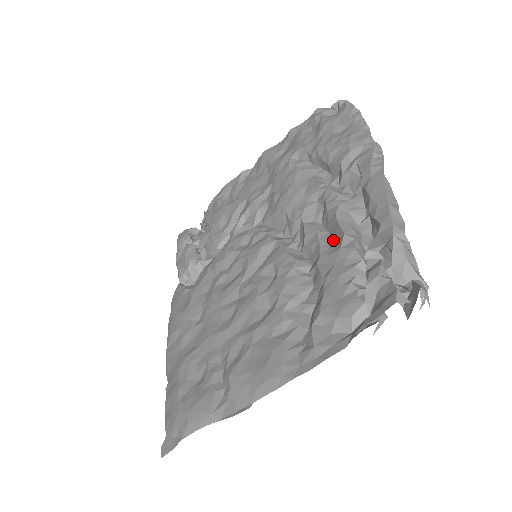
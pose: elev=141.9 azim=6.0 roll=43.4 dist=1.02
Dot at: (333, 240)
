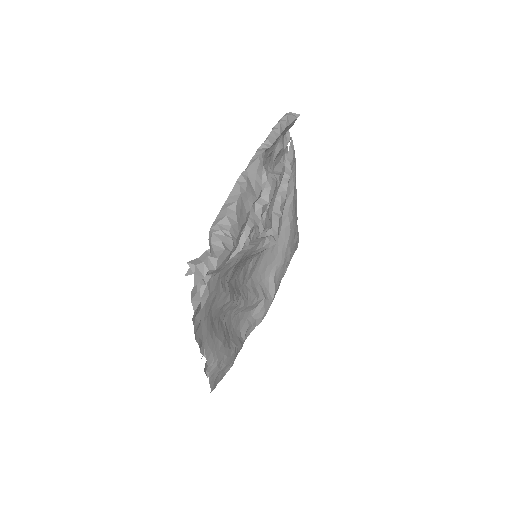
Dot at: occluded
